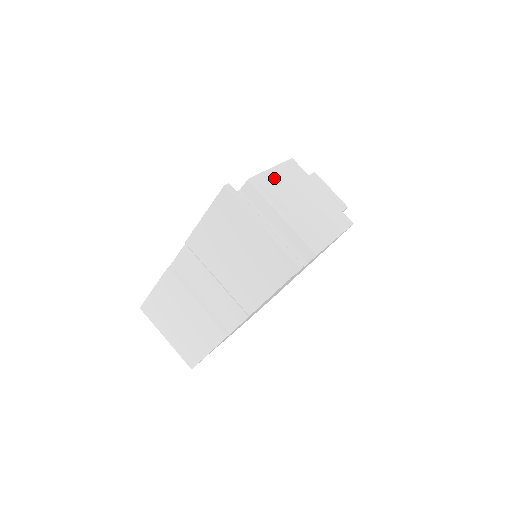
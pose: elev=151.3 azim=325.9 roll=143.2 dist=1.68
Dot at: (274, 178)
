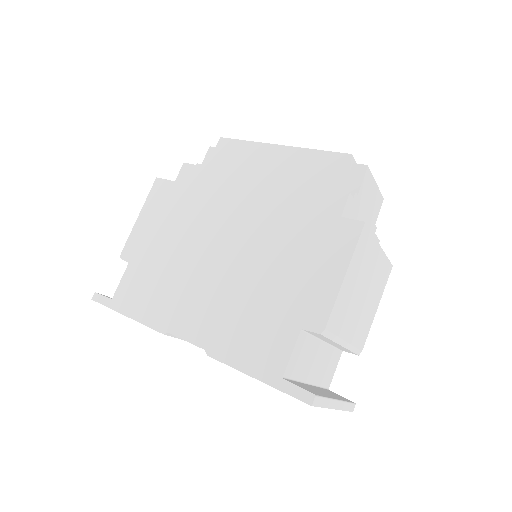
Dot at: (344, 295)
